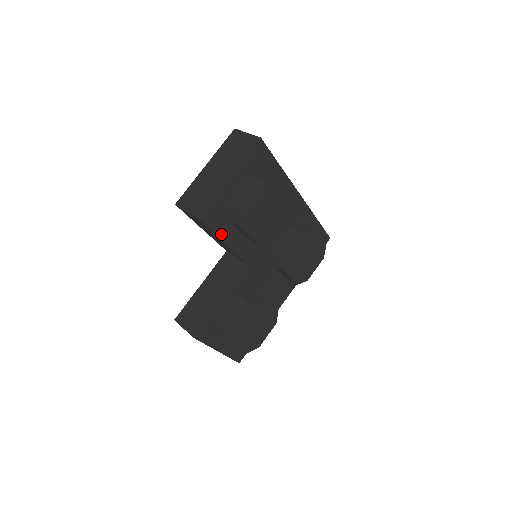
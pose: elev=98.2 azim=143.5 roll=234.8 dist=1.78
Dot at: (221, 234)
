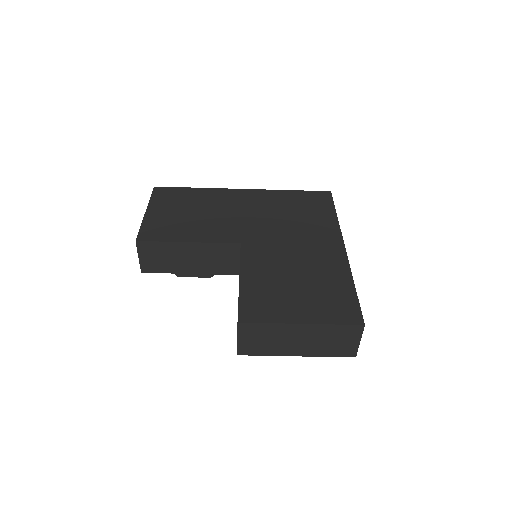
Dot at: occluded
